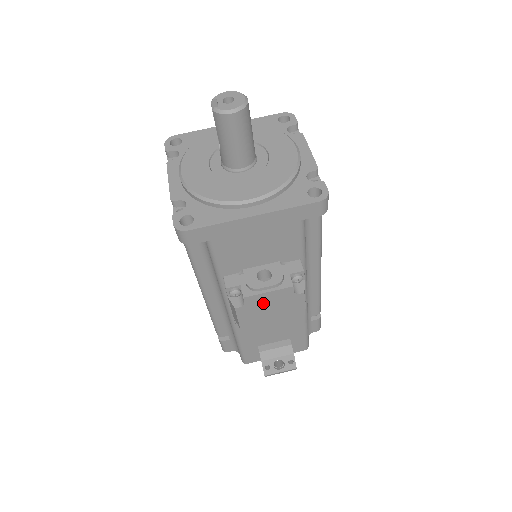
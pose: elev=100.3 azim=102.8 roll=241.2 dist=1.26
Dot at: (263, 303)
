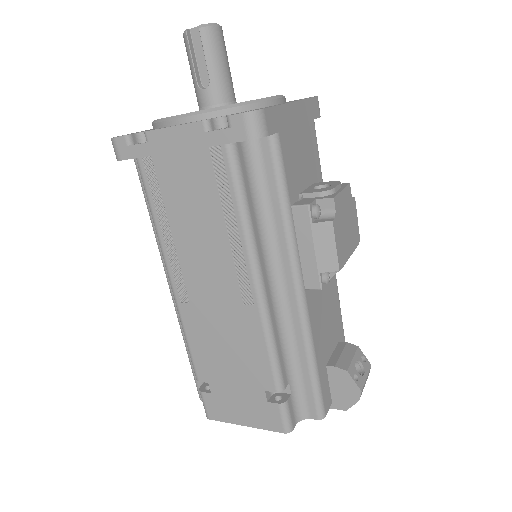
Dot at: (342, 213)
